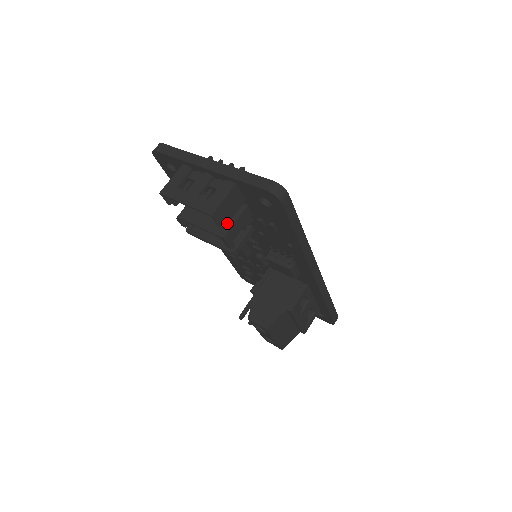
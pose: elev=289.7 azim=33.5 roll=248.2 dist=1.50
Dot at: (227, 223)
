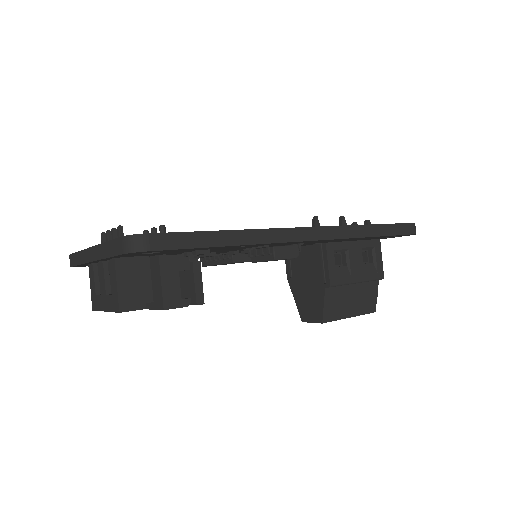
Dot at: (151, 296)
